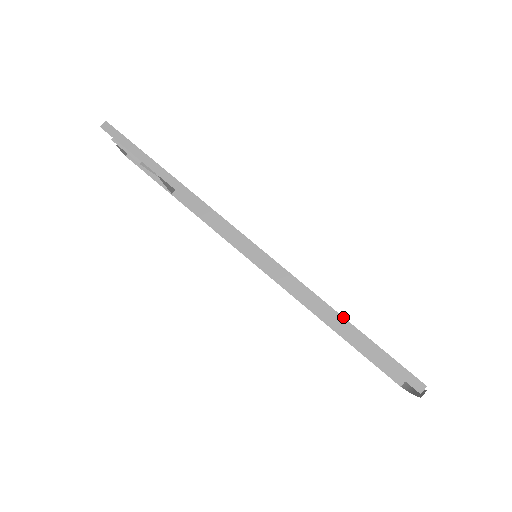
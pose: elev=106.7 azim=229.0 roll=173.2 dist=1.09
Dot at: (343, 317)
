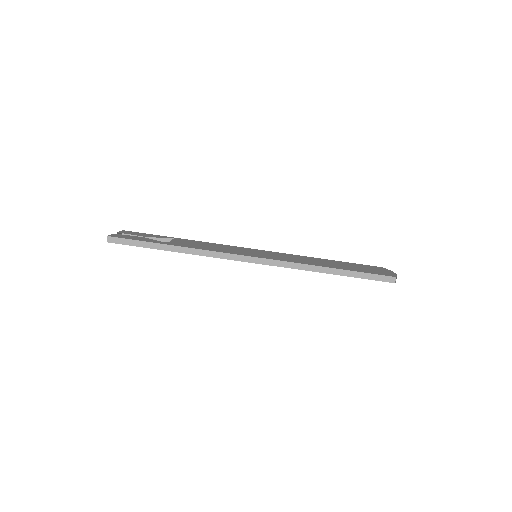
Dot at: (331, 268)
